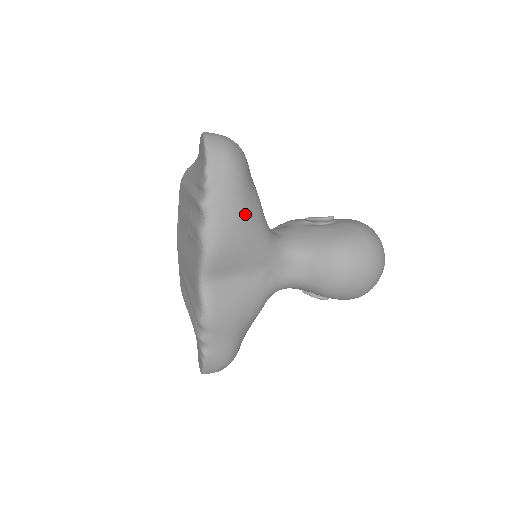
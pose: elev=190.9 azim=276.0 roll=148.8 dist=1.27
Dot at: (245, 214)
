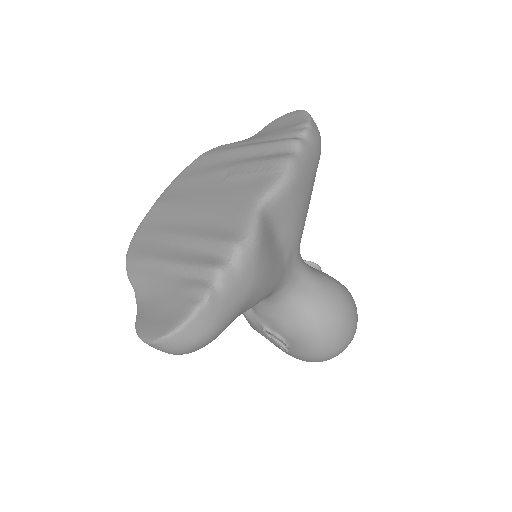
Dot at: (313, 184)
